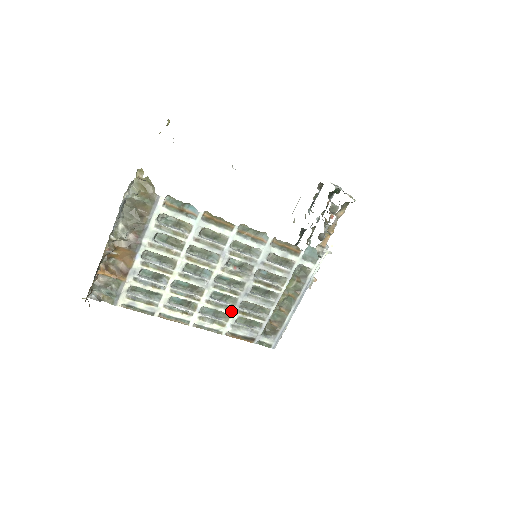
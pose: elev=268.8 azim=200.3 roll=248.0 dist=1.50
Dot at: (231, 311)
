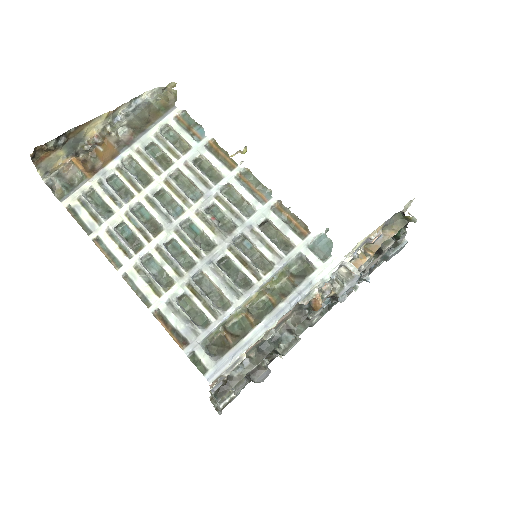
Dot at: (179, 277)
